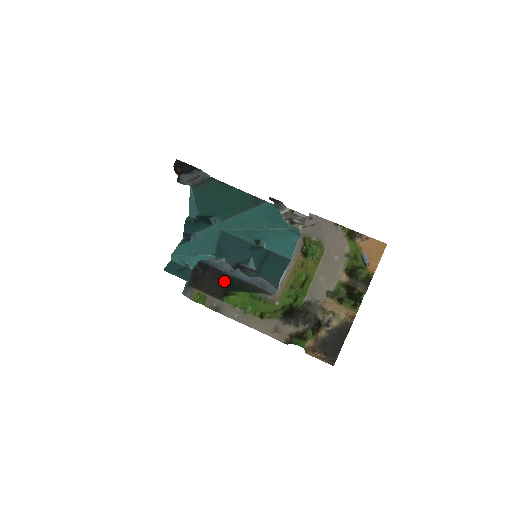
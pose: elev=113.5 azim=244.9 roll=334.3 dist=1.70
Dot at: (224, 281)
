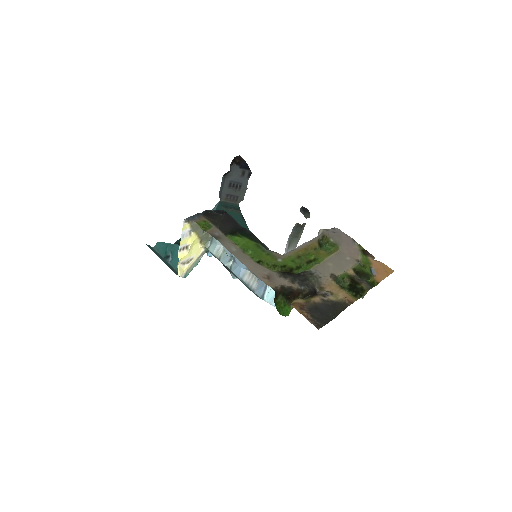
Dot at: (235, 226)
